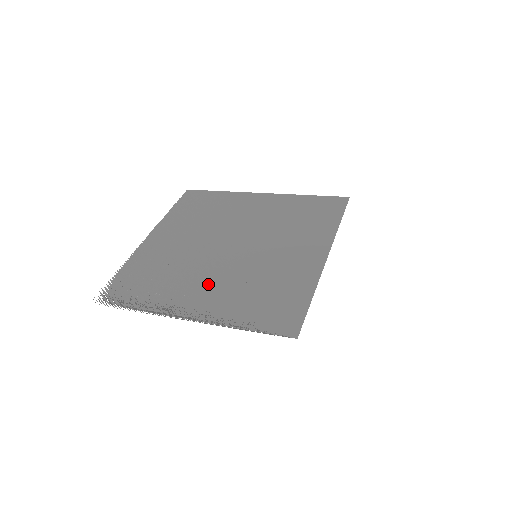
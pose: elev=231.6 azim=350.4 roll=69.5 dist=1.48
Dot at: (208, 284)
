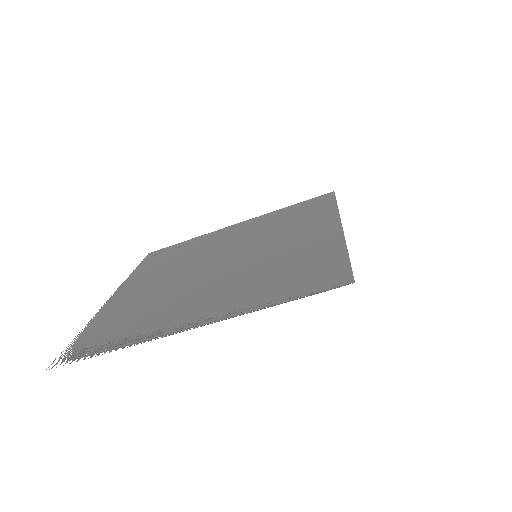
Dot at: (207, 294)
